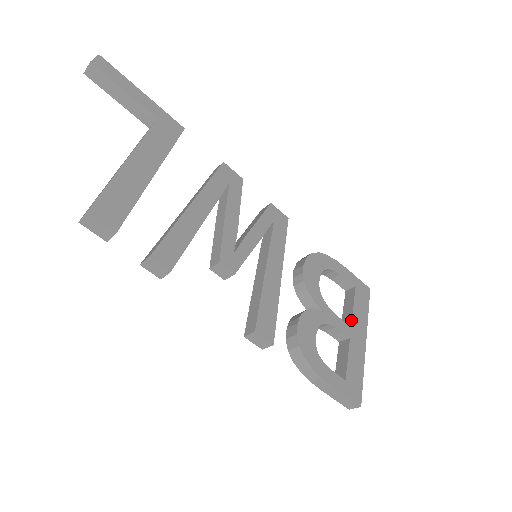
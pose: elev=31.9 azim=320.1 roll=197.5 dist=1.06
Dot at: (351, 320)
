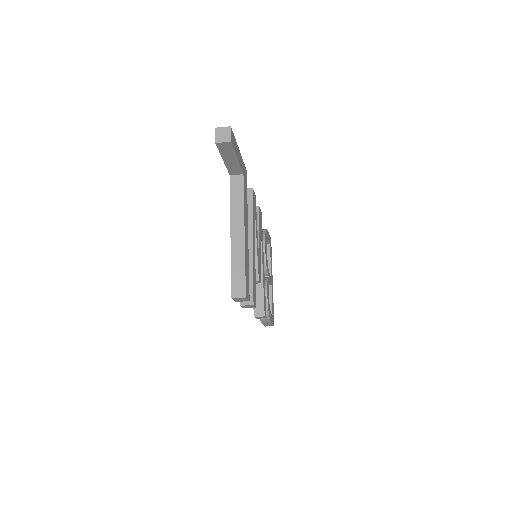
Dot at: occluded
